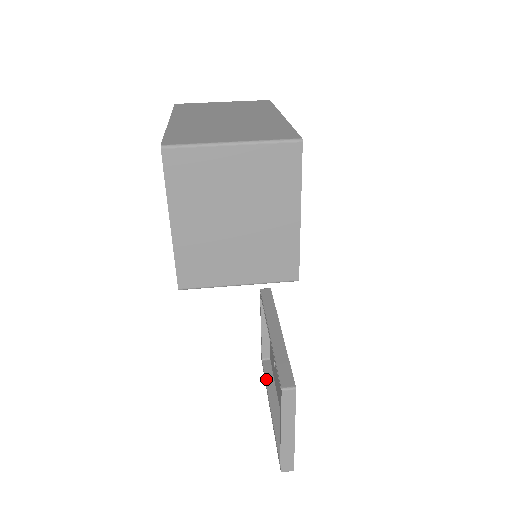
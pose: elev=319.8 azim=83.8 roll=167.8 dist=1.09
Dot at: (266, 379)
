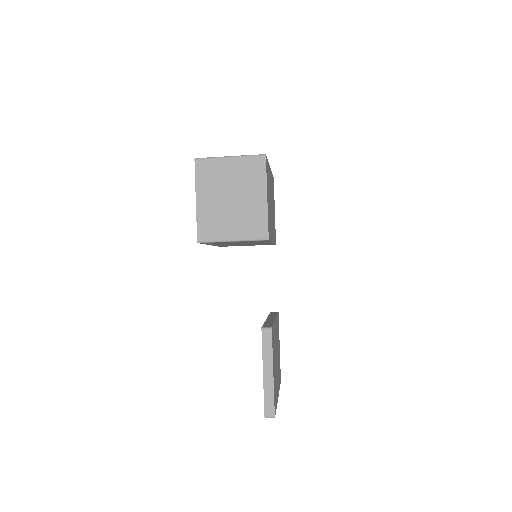
Dot at: occluded
